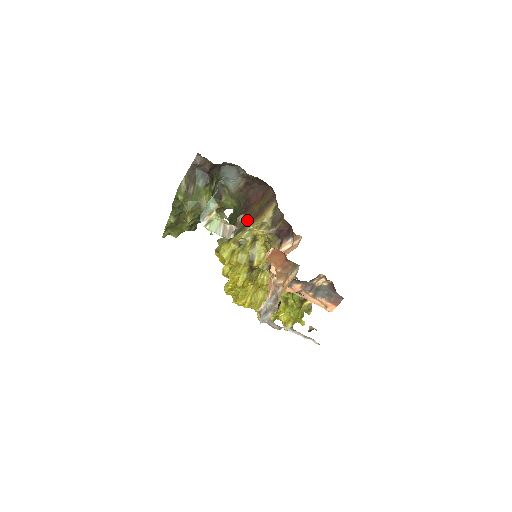
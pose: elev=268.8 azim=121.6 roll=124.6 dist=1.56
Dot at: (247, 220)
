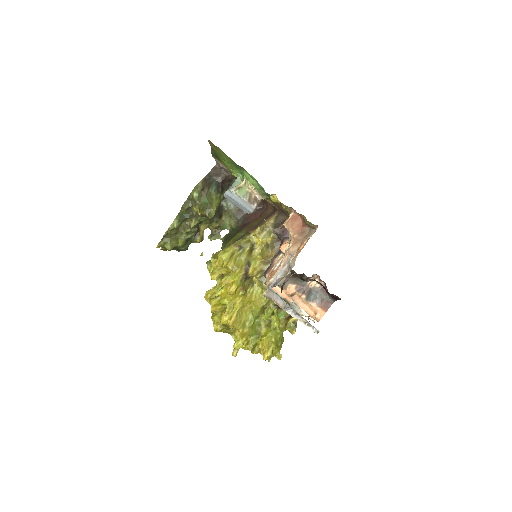
Dot at: (246, 231)
